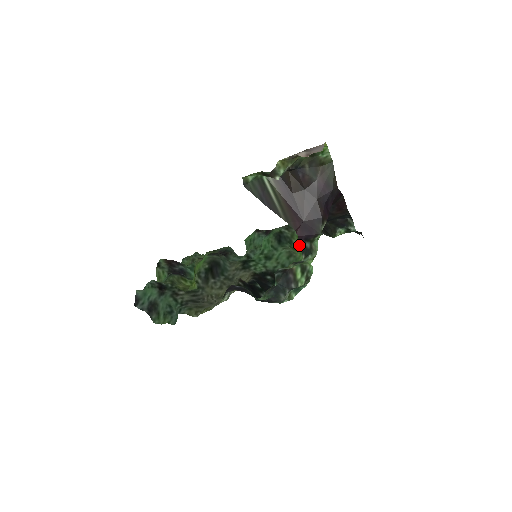
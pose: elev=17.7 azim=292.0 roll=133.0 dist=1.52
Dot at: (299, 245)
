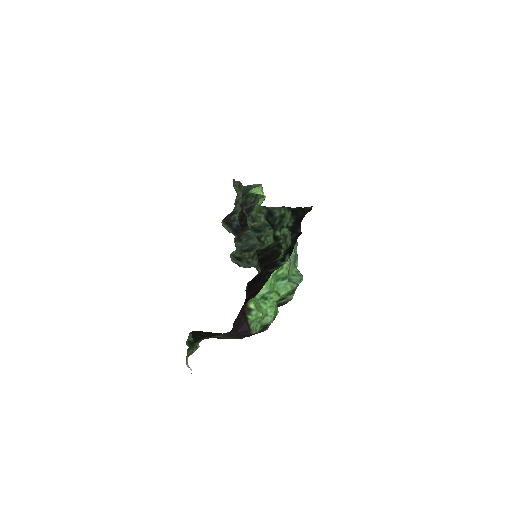
Dot at: occluded
